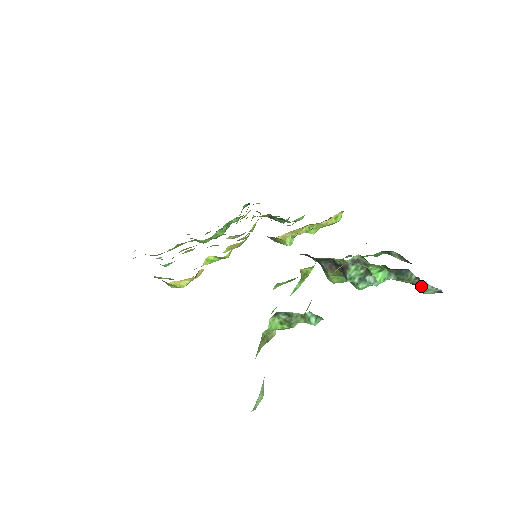
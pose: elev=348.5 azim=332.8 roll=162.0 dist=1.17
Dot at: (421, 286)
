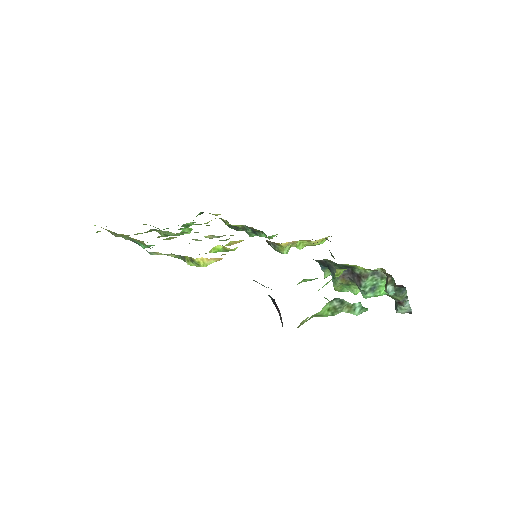
Dot at: (404, 304)
